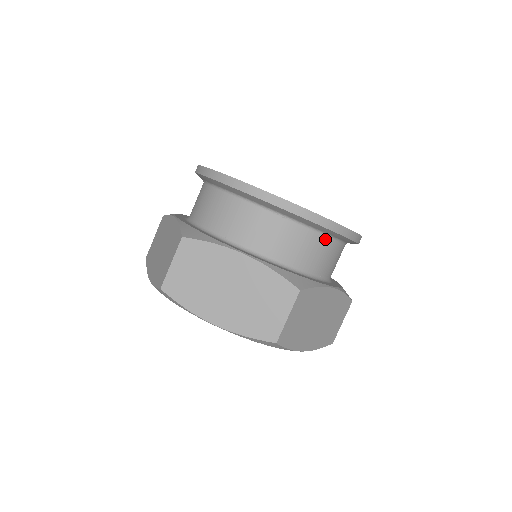
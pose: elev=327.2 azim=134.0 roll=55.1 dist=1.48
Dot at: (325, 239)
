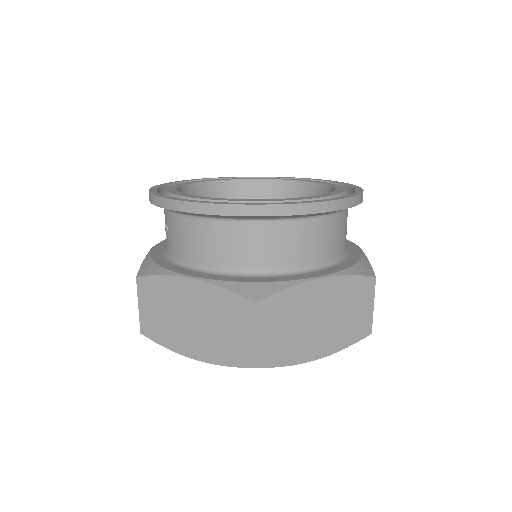
Dot at: (347, 210)
